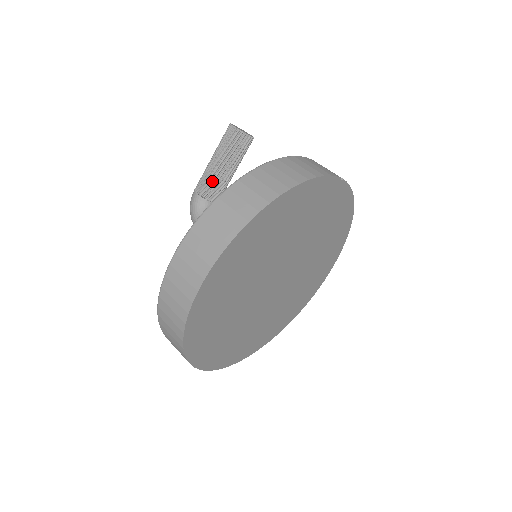
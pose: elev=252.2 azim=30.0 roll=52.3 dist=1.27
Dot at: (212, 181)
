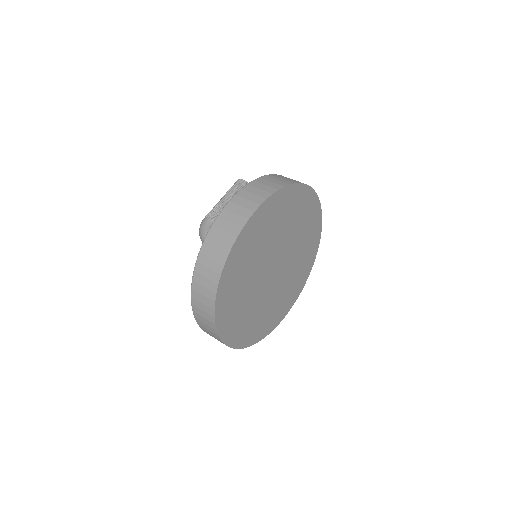
Dot at: occluded
